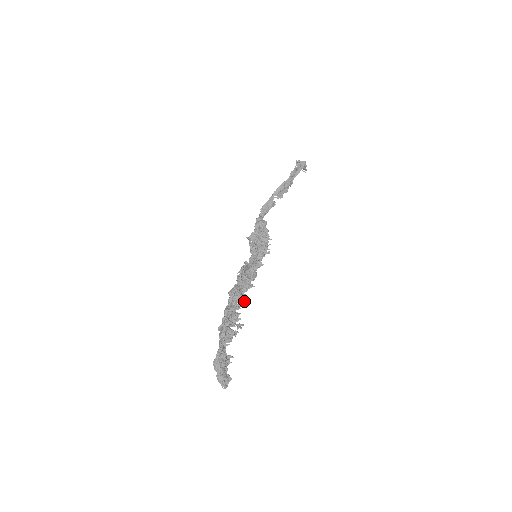
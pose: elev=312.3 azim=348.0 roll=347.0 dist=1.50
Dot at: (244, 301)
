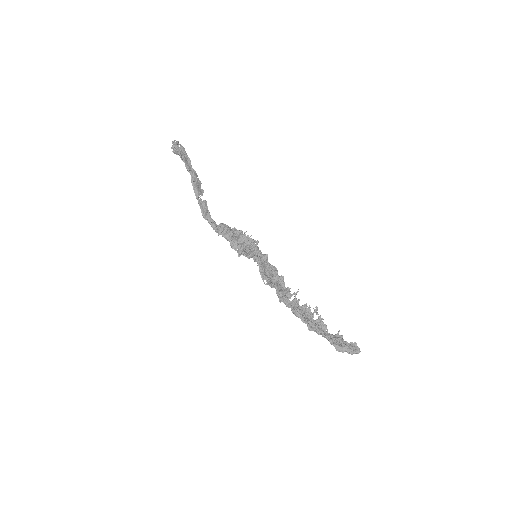
Dot at: (296, 294)
